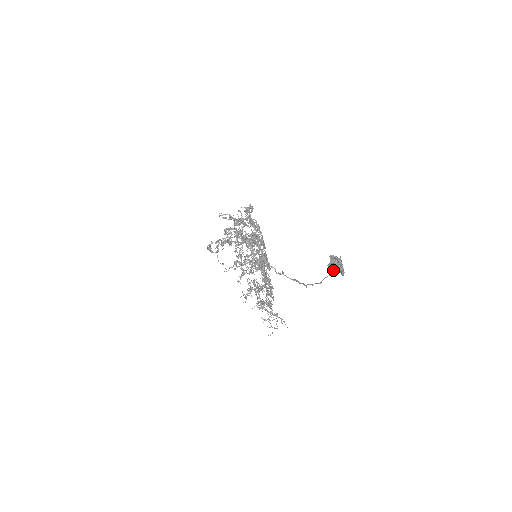
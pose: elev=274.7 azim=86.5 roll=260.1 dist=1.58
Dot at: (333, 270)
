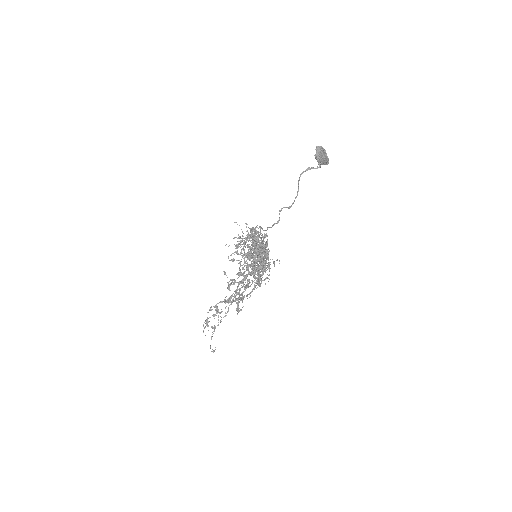
Dot at: (320, 166)
